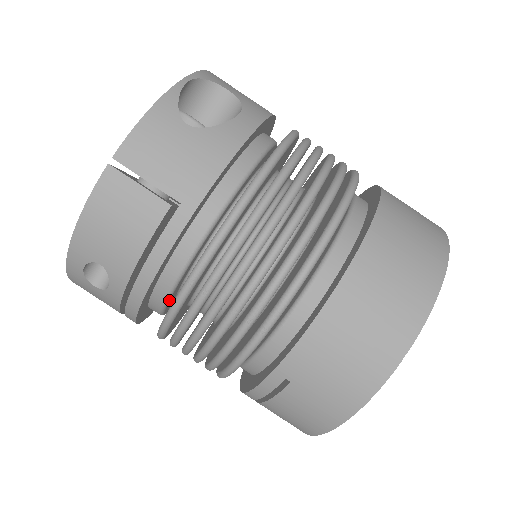
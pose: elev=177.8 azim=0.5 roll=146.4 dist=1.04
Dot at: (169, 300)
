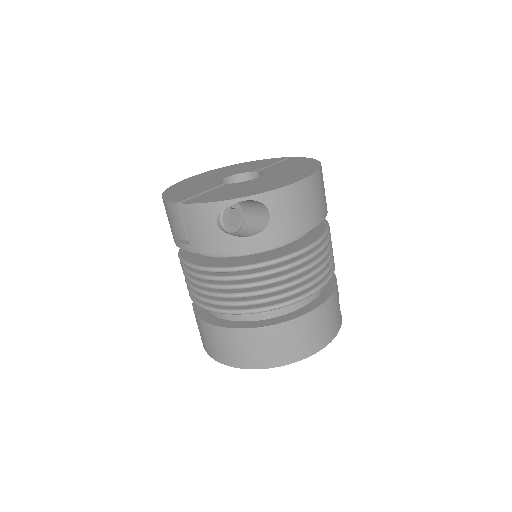
Dot at: occluded
